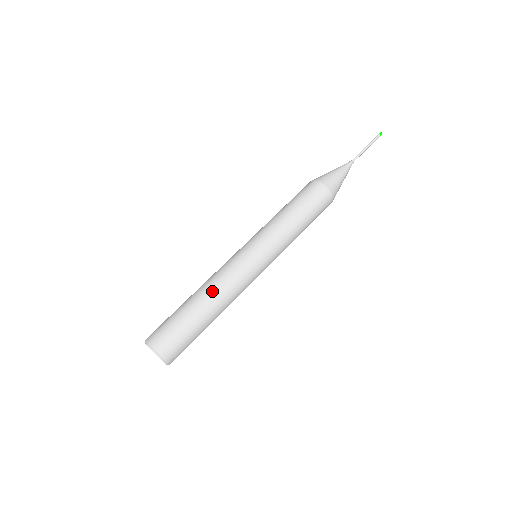
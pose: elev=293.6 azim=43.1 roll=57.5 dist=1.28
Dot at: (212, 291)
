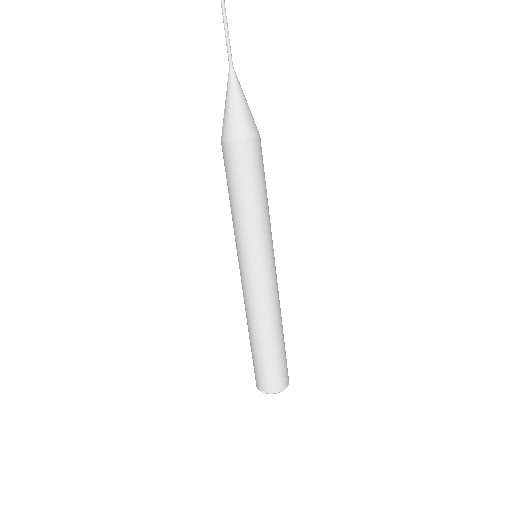
Dot at: (249, 322)
